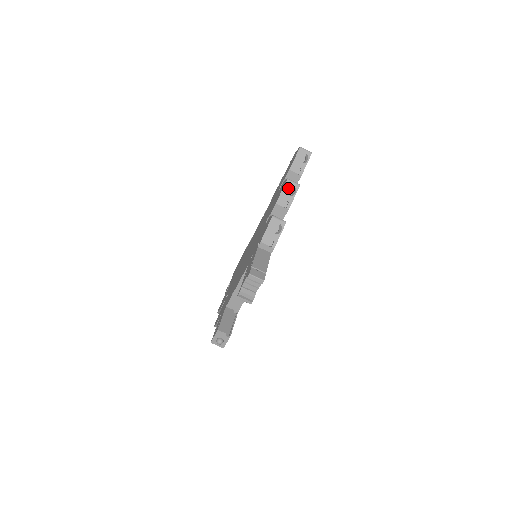
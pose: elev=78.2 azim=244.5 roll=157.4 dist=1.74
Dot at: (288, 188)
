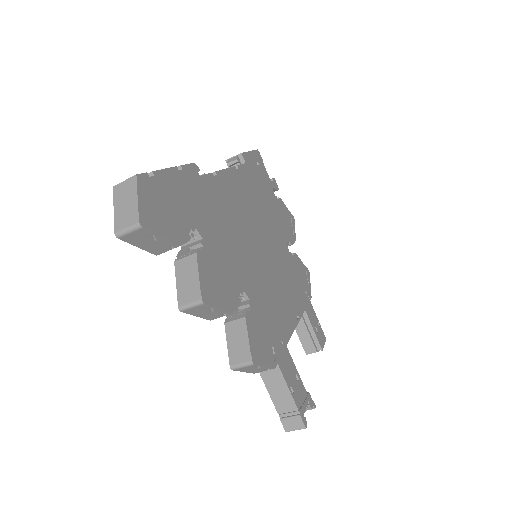
Dot at: (196, 312)
